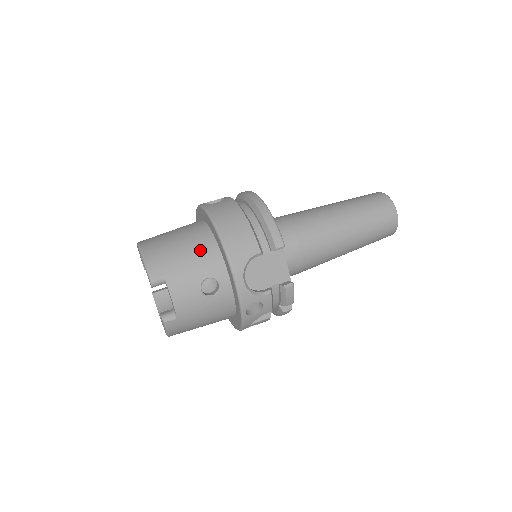
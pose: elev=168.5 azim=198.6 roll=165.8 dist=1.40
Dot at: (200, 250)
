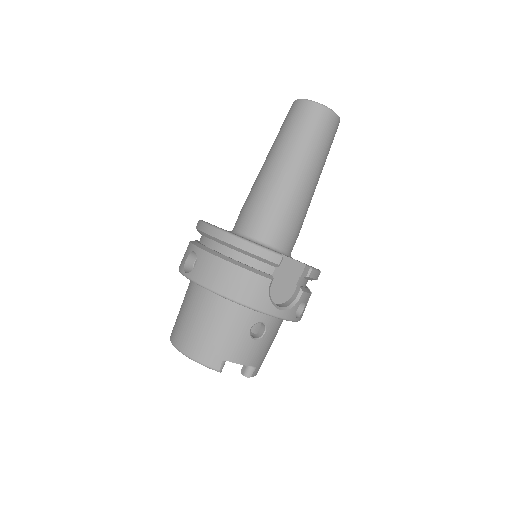
Dot at: (225, 317)
